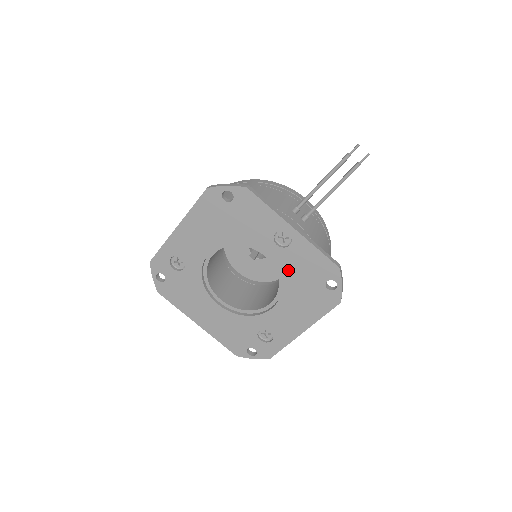
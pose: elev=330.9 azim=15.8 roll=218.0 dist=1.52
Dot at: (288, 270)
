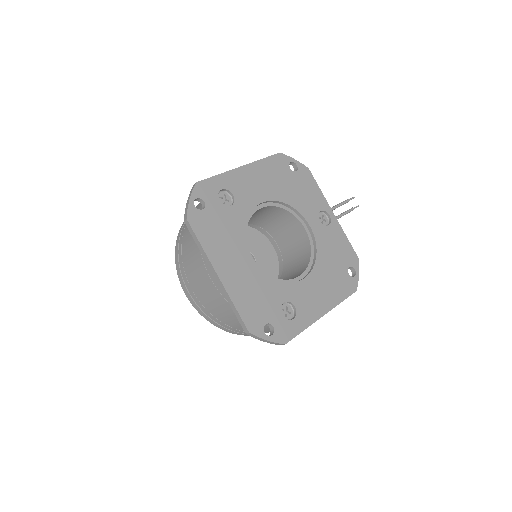
Dot at: (323, 246)
